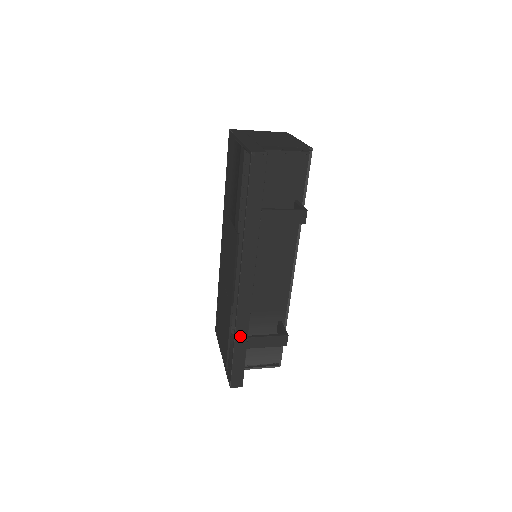
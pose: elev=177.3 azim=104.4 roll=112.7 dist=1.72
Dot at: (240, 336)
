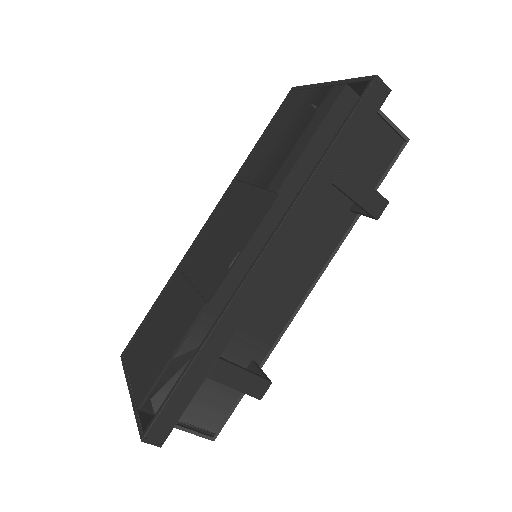
Dot at: (210, 349)
